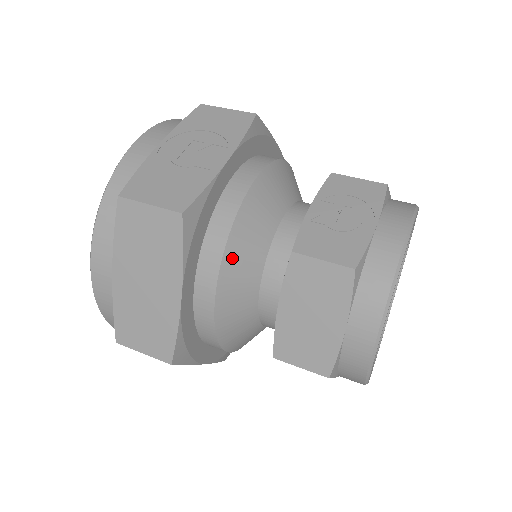
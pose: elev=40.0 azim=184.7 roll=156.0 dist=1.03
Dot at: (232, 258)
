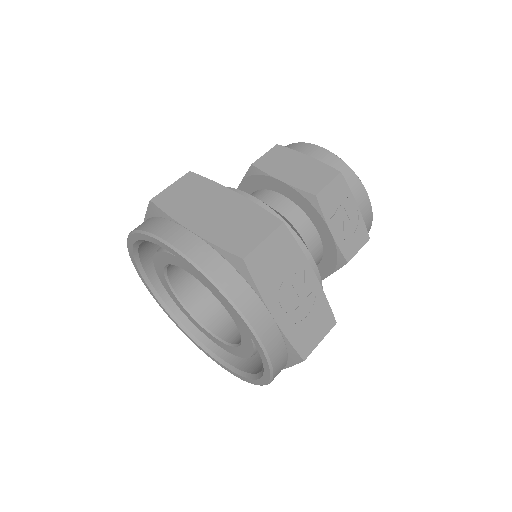
Dot at: occluded
